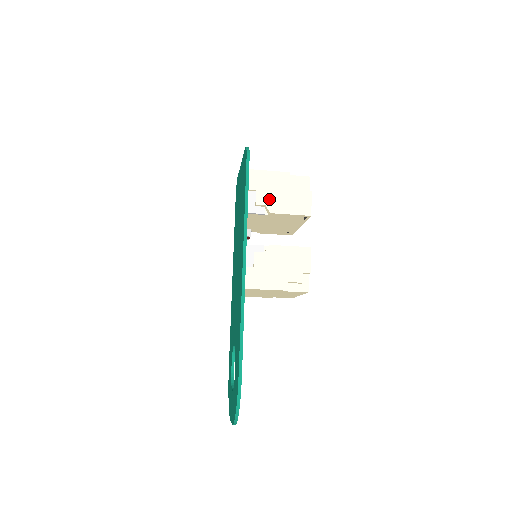
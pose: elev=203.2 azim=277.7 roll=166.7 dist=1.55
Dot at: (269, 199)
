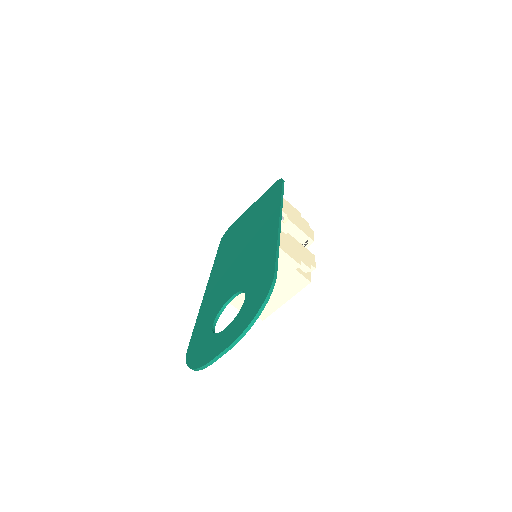
Dot at: (288, 213)
